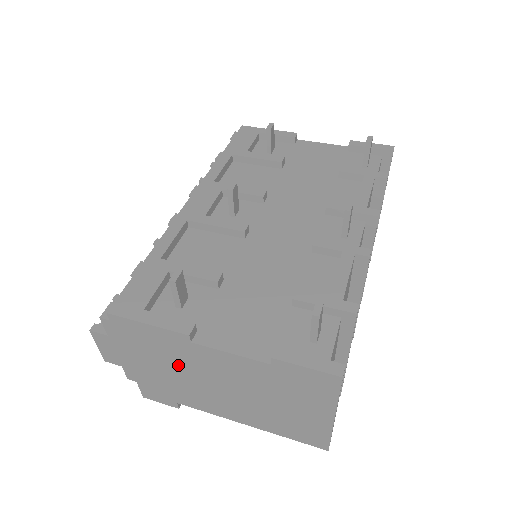
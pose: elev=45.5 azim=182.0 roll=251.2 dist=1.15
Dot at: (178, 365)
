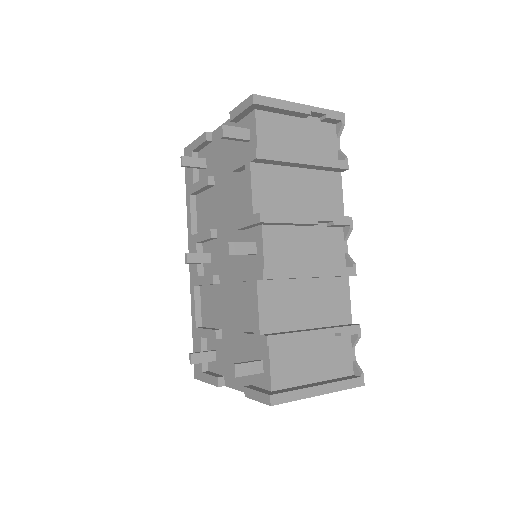
Dot at: occluded
